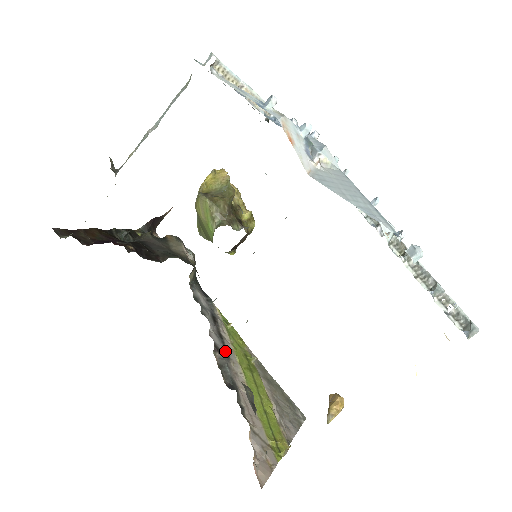
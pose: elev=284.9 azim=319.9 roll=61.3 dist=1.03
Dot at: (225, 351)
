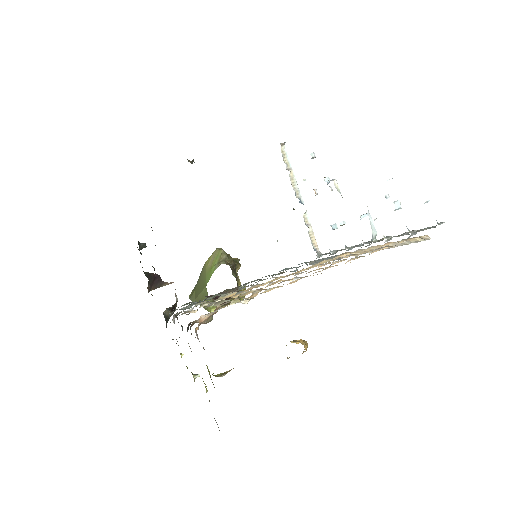
Dot at: occluded
